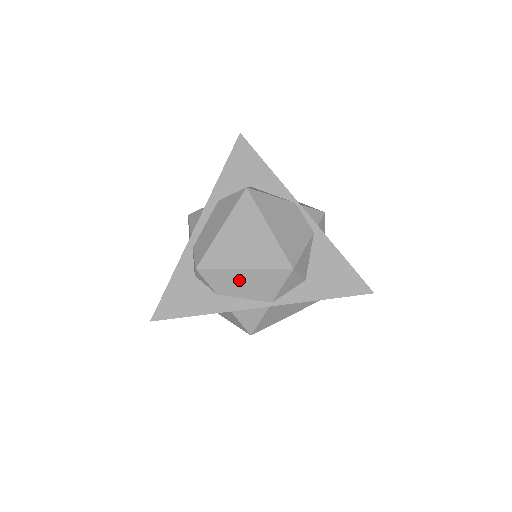
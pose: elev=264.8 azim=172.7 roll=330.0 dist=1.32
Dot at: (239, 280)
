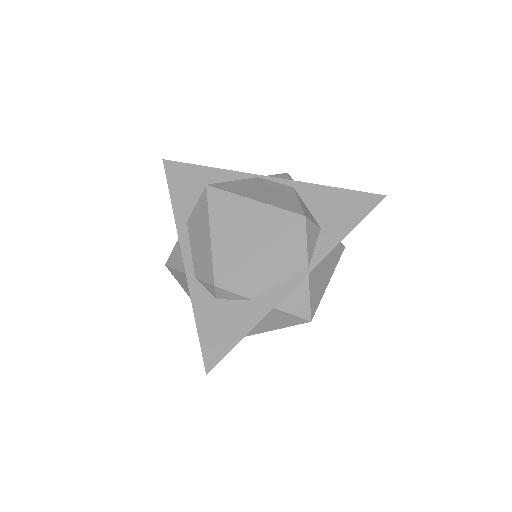
Dot at: (263, 267)
